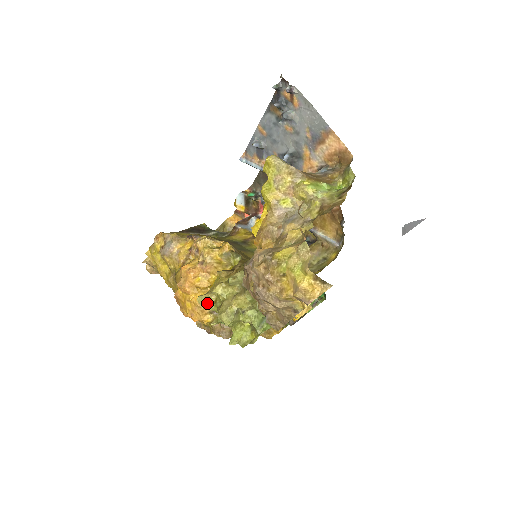
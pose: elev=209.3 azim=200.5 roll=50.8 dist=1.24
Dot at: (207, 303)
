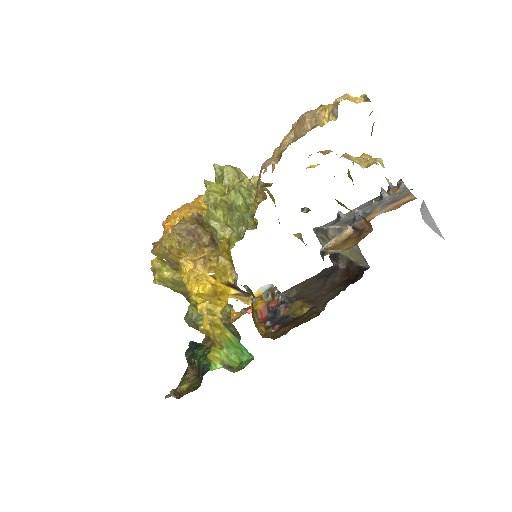
Dot at: occluded
